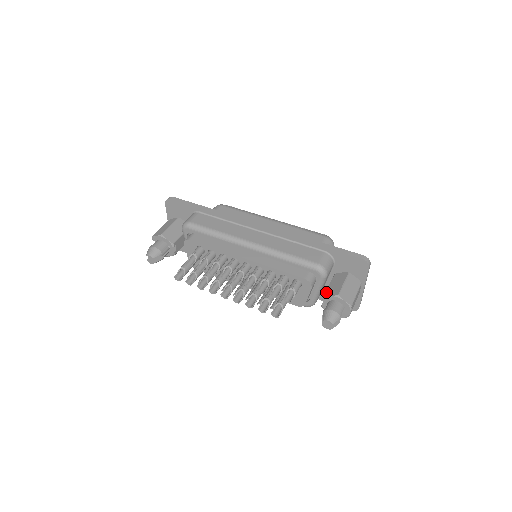
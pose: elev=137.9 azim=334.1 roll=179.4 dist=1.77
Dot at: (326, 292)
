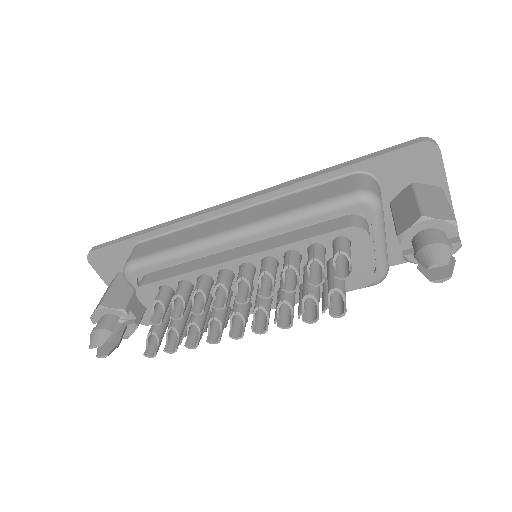
Dot at: (397, 229)
